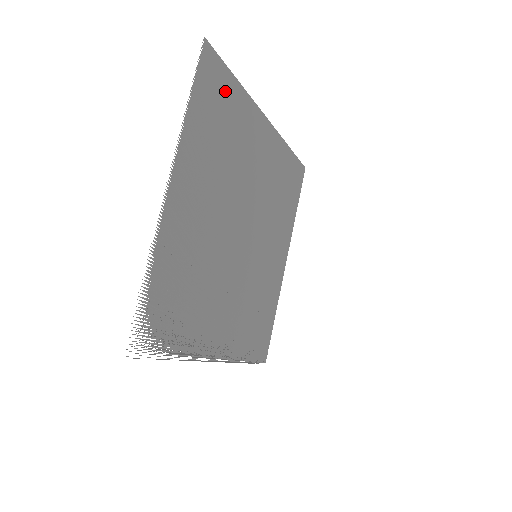
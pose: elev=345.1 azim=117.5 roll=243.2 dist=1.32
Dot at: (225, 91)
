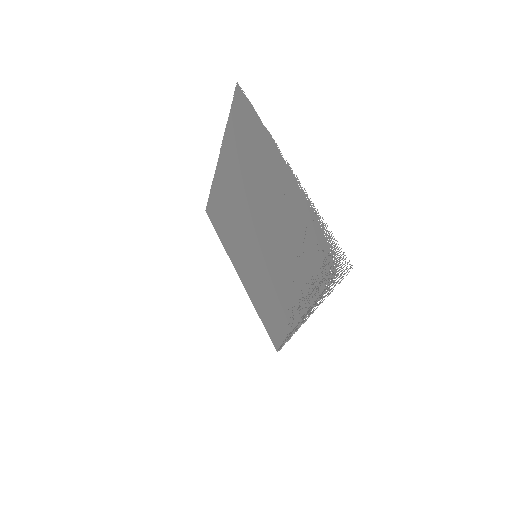
Dot at: (237, 124)
